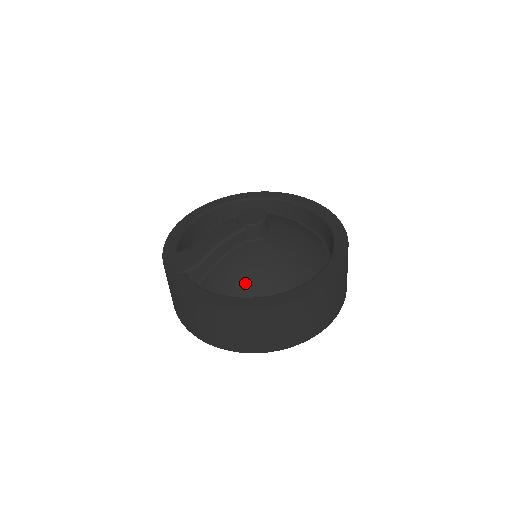
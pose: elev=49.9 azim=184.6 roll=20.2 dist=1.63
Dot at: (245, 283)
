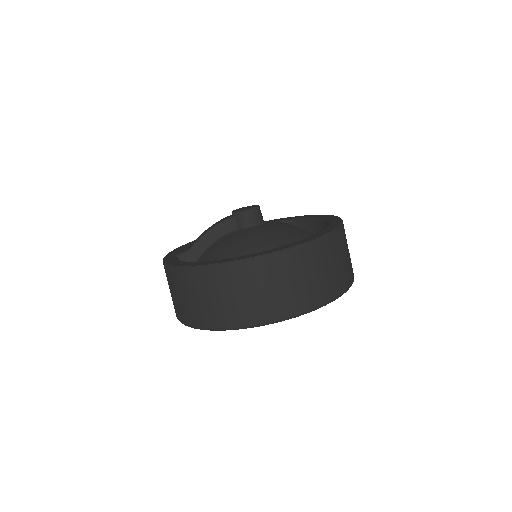
Dot at: (220, 259)
